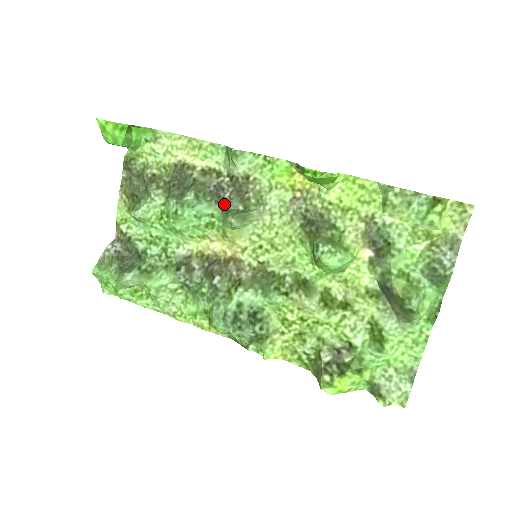
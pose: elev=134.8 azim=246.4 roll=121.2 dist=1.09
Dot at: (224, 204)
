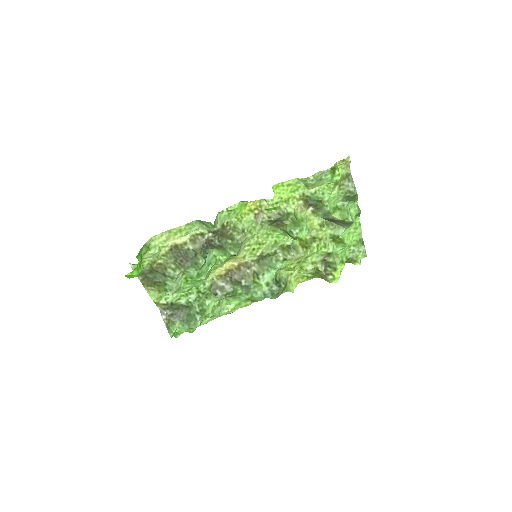
Dot at: (218, 246)
